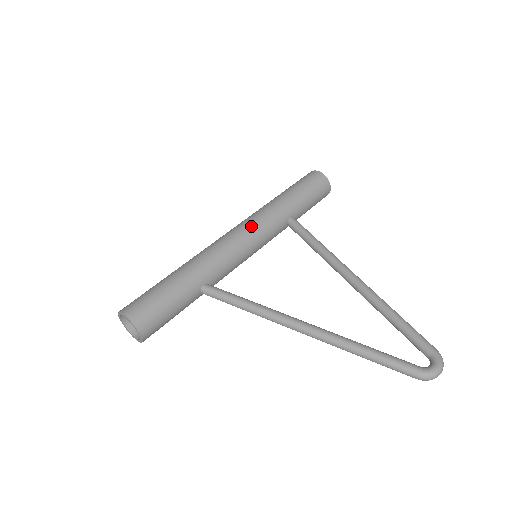
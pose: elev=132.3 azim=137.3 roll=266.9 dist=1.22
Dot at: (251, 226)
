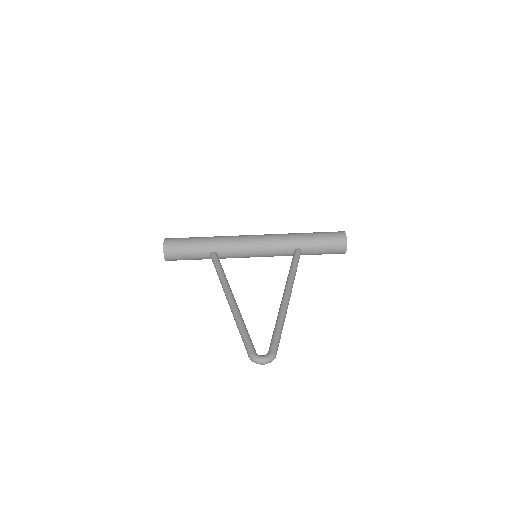
Dot at: (266, 238)
